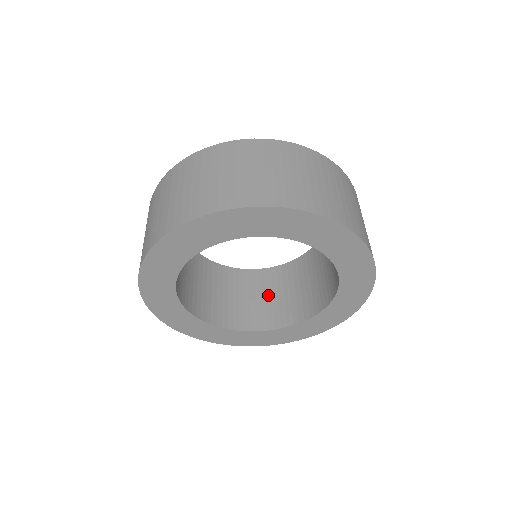
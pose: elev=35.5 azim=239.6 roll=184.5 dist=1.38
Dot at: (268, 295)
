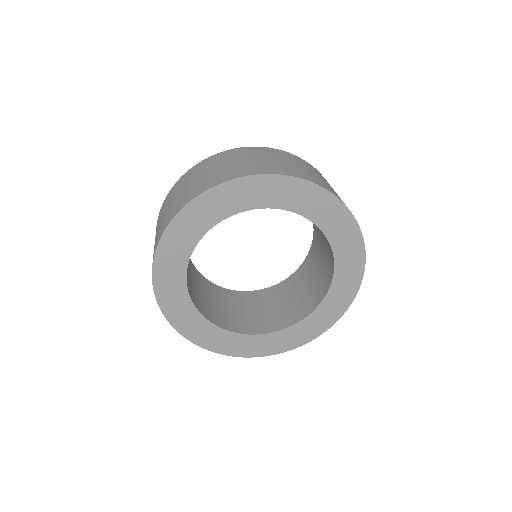
Dot at: (272, 306)
